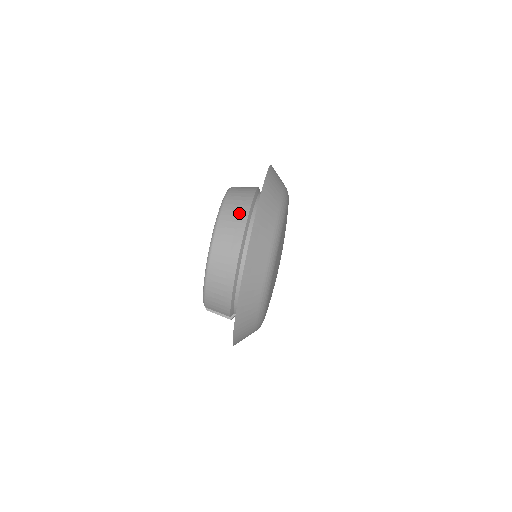
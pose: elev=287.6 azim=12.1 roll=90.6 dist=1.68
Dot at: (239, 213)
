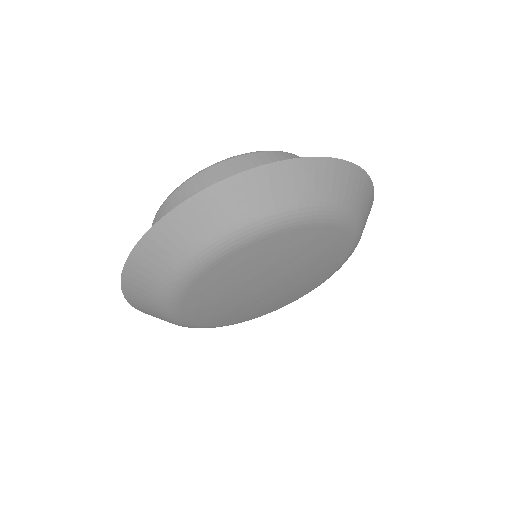
Dot at: occluded
